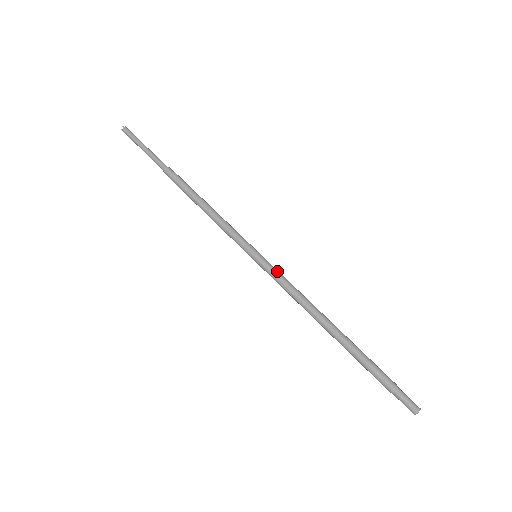
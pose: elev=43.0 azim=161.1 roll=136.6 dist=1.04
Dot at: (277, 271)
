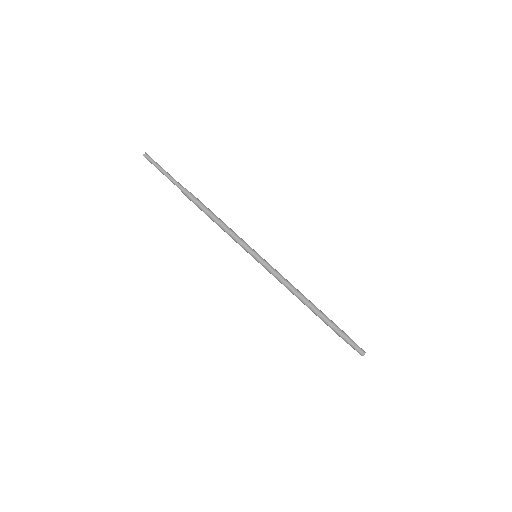
Dot at: (271, 268)
